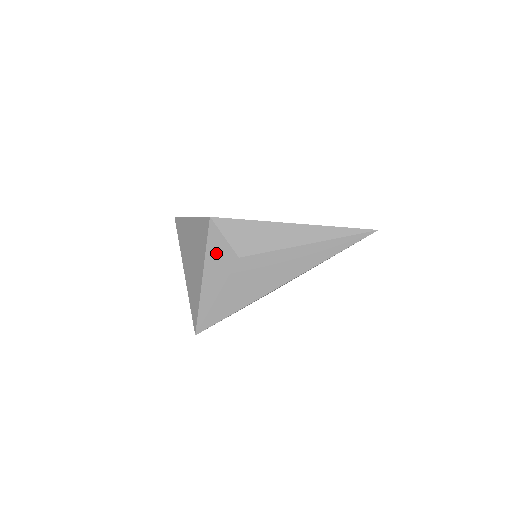
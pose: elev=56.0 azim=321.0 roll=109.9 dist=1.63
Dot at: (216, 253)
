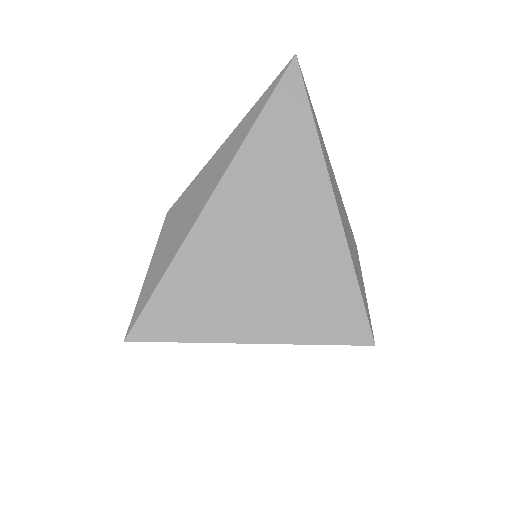
Dot at: occluded
